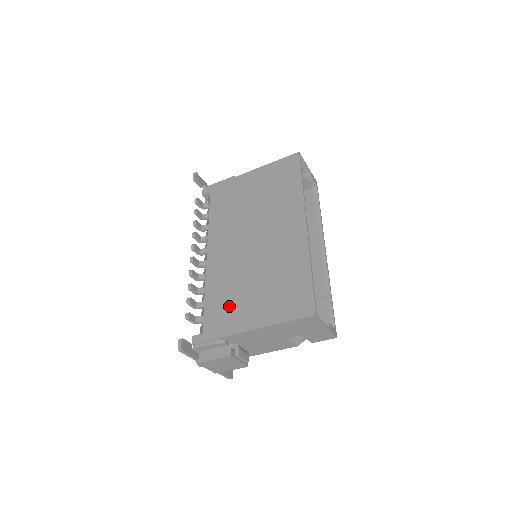
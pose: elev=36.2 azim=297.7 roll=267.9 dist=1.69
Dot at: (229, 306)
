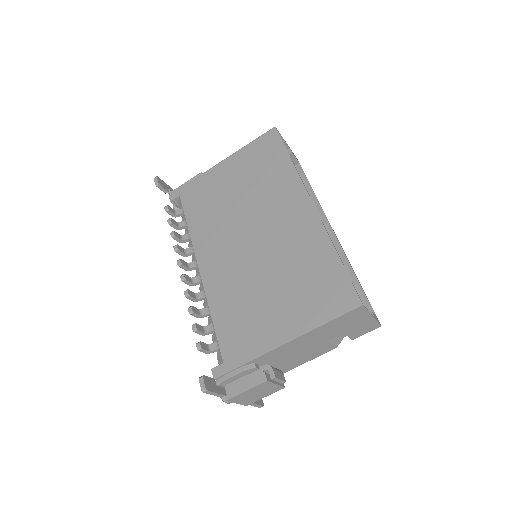
Dot at: (247, 321)
